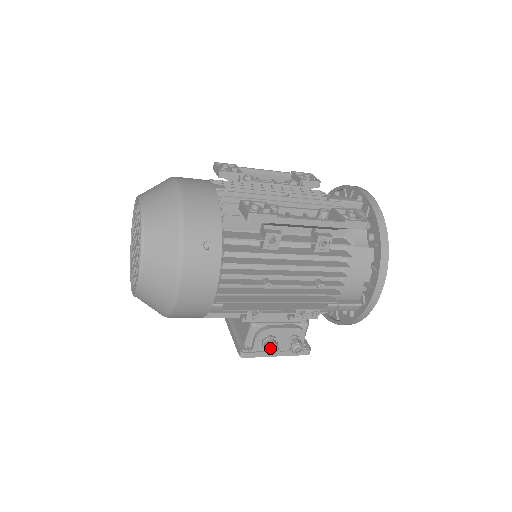
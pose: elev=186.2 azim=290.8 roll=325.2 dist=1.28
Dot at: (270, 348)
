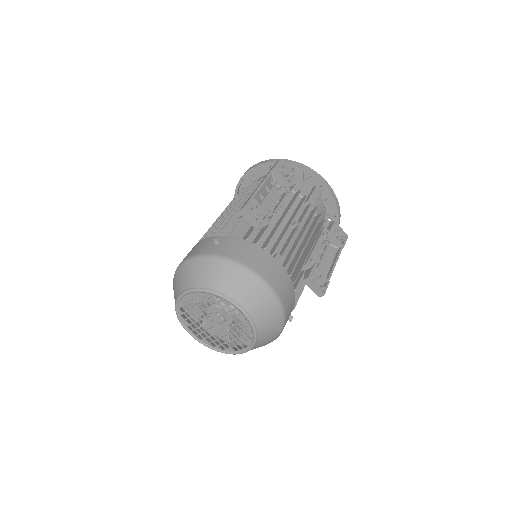
Dot at: occluded
